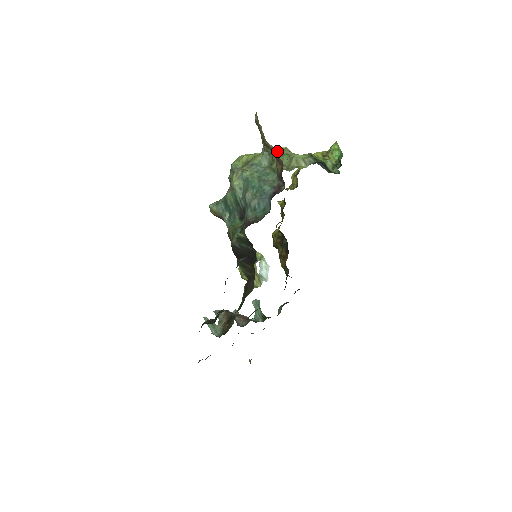
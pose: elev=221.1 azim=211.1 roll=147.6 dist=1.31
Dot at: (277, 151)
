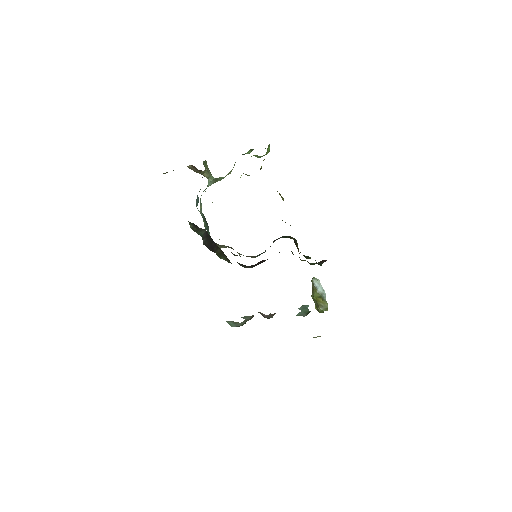
Dot at: occluded
